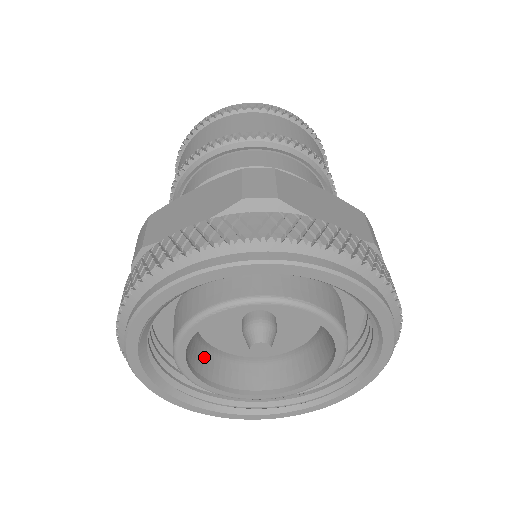
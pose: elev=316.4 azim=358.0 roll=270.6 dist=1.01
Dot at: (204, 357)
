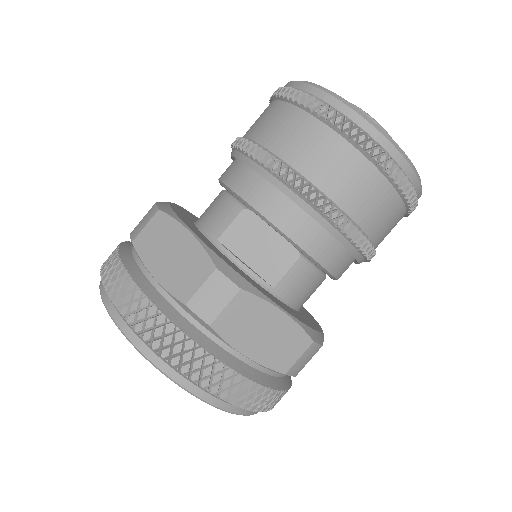
Dot at: occluded
